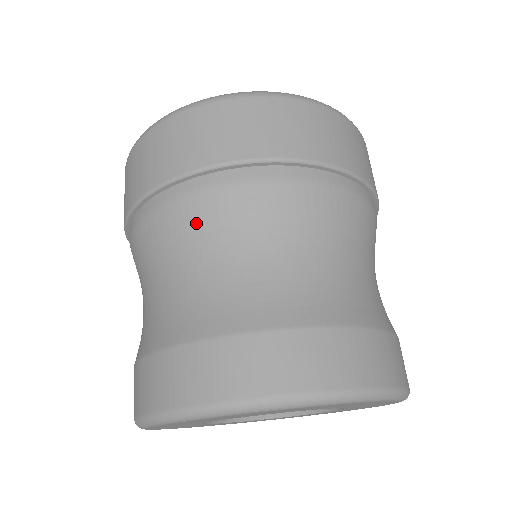
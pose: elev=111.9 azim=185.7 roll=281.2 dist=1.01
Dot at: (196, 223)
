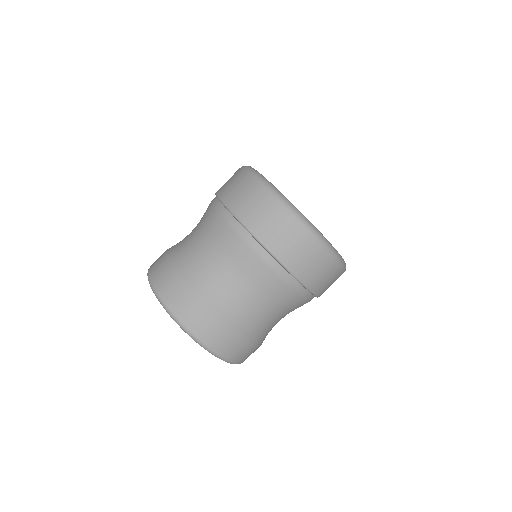
Dot at: (215, 231)
